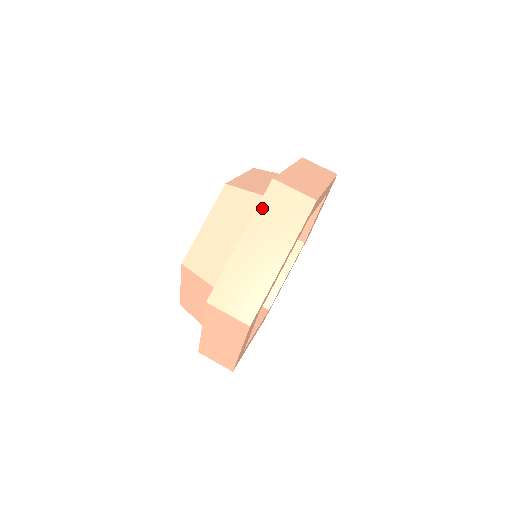
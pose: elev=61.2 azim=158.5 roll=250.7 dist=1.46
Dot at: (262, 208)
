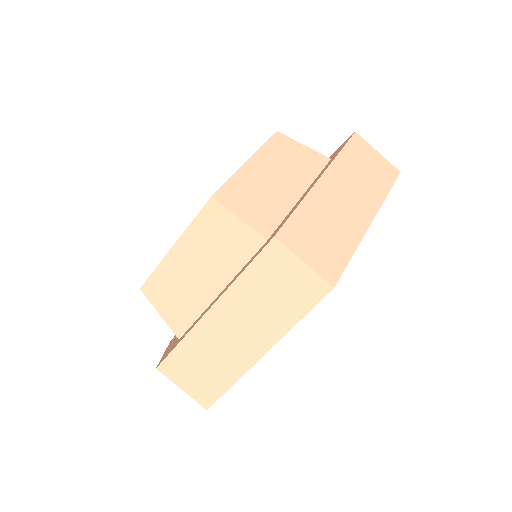
Dot at: (345, 155)
